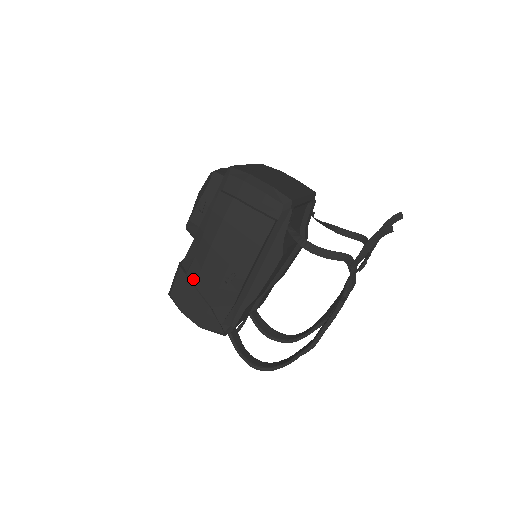
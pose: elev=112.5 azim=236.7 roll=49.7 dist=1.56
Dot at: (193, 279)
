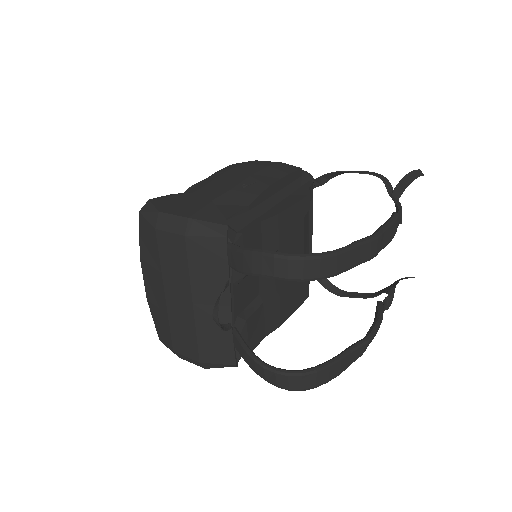
Dot at: (191, 192)
